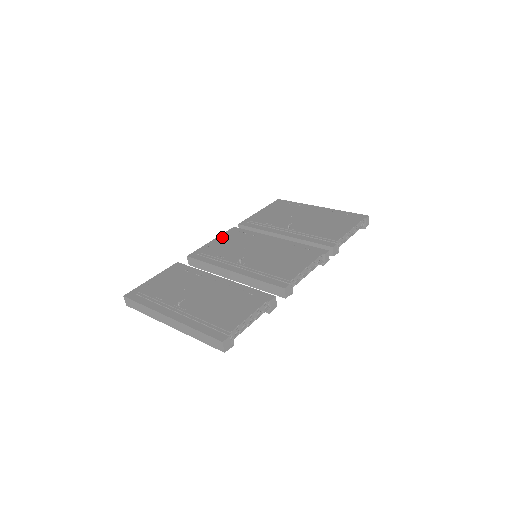
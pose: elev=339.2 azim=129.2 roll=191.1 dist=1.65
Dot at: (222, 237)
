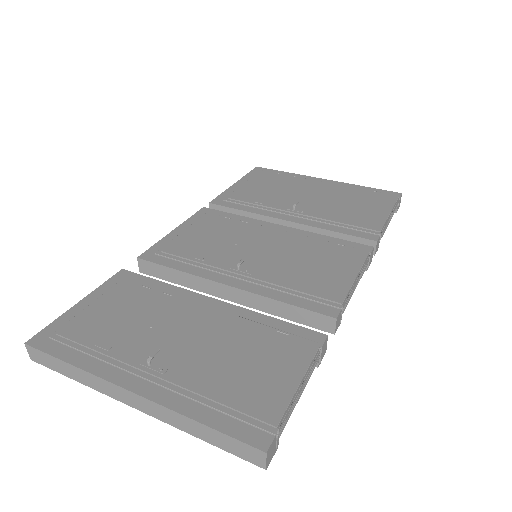
Dot at: (190, 224)
